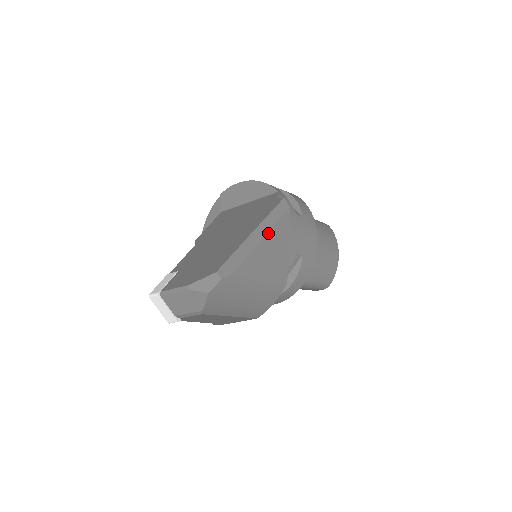
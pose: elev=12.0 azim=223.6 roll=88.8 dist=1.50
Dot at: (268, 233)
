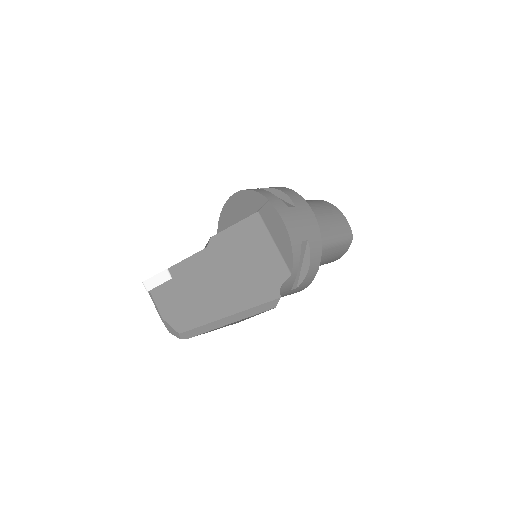
Dot at: (239, 320)
